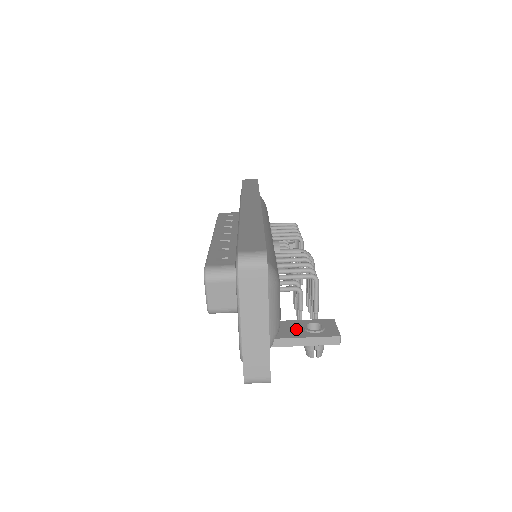
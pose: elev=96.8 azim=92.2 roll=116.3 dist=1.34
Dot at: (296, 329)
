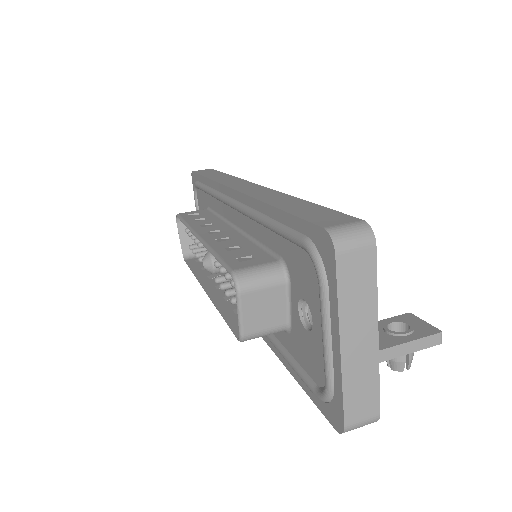
Dot at: occluded
